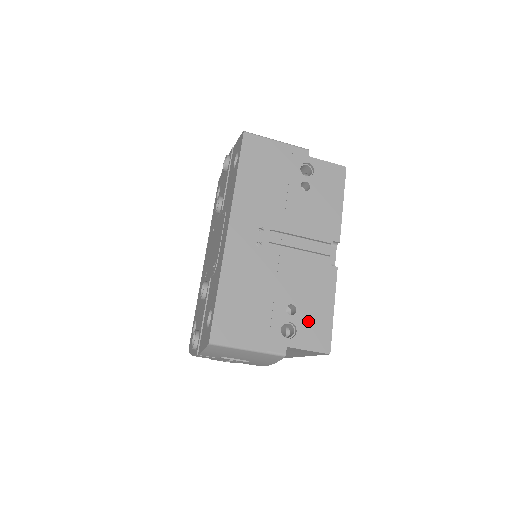
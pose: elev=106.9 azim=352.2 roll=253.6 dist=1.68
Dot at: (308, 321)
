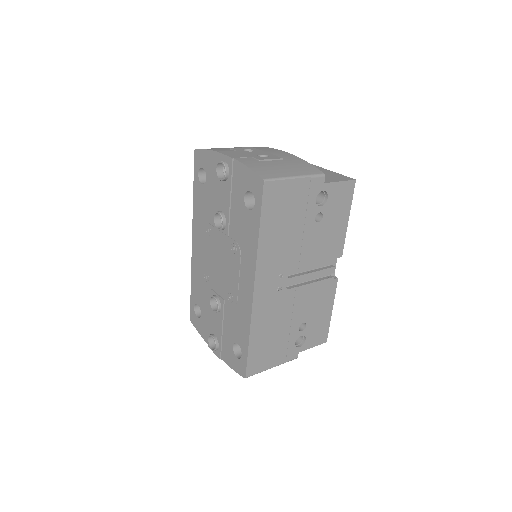
Dot at: (314, 329)
